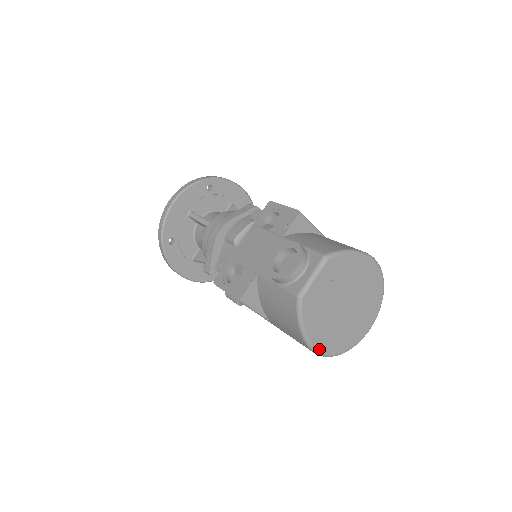
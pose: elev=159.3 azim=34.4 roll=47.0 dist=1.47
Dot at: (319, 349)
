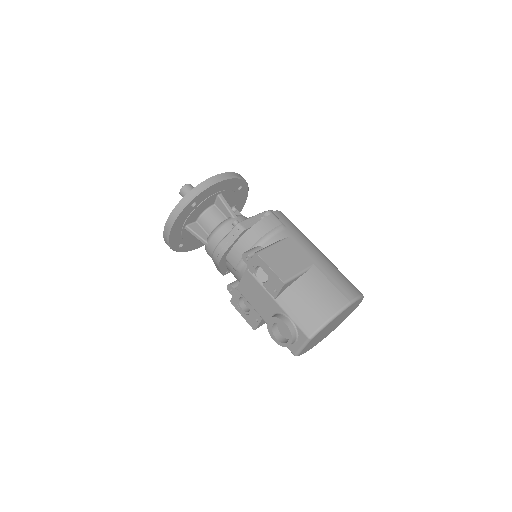
Dot at: occluded
